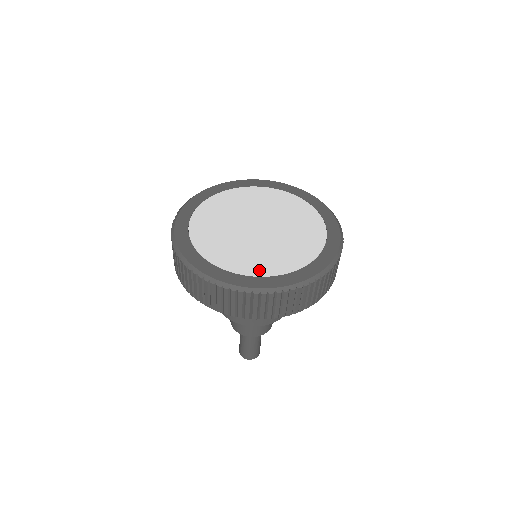
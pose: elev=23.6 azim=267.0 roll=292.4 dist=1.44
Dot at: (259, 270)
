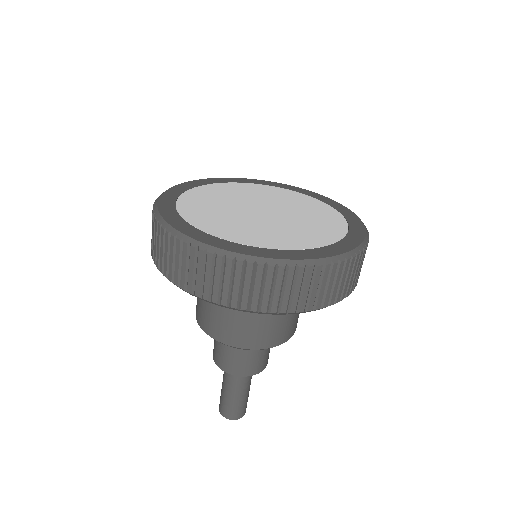
Dot at: (298, 244)
